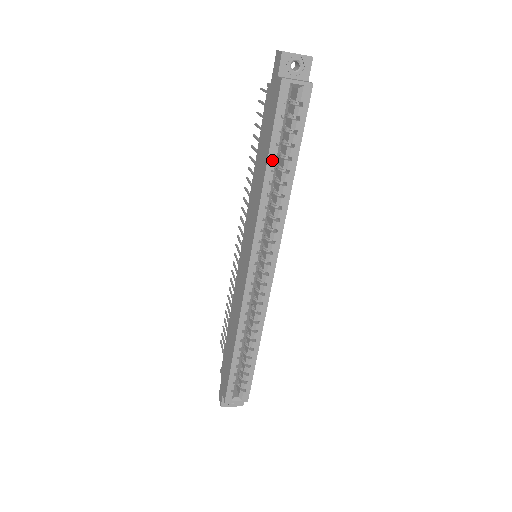
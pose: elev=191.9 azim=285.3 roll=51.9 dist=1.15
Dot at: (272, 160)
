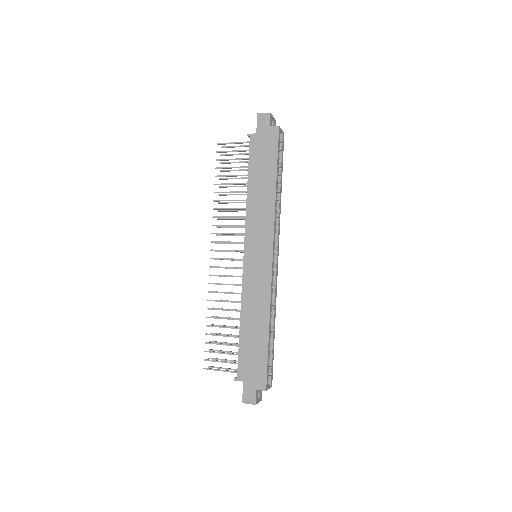
Dot at: (277, 176)
